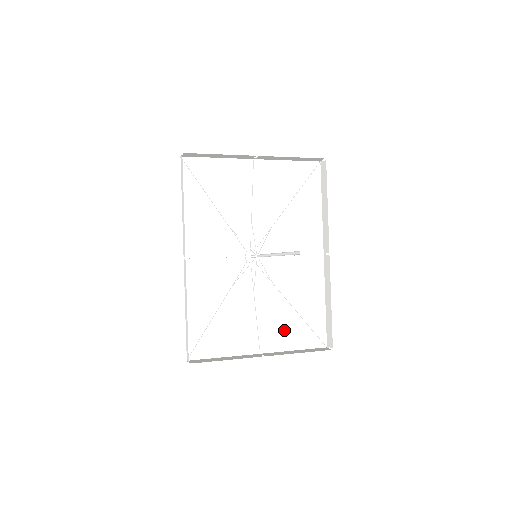
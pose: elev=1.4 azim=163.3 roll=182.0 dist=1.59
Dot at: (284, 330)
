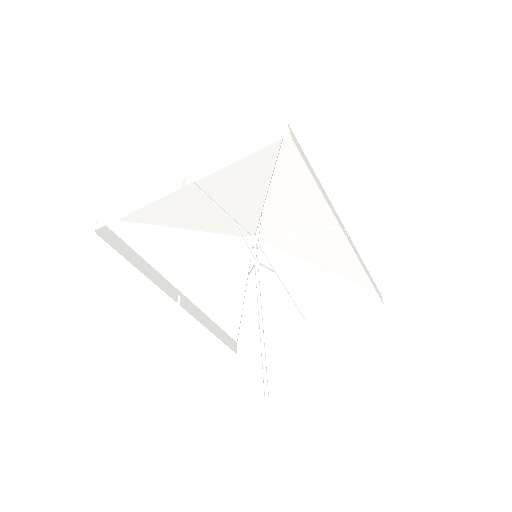
Dot at: (324, 294)
